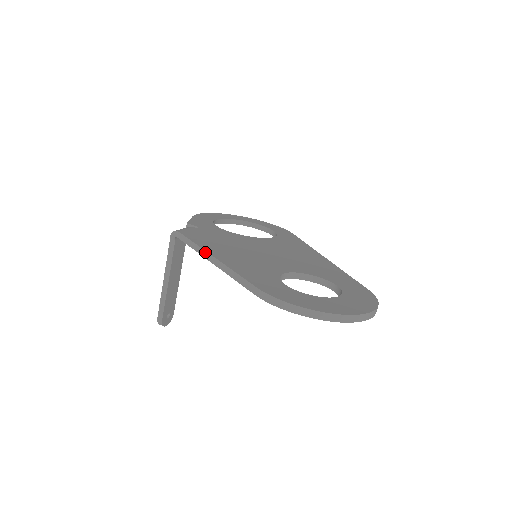
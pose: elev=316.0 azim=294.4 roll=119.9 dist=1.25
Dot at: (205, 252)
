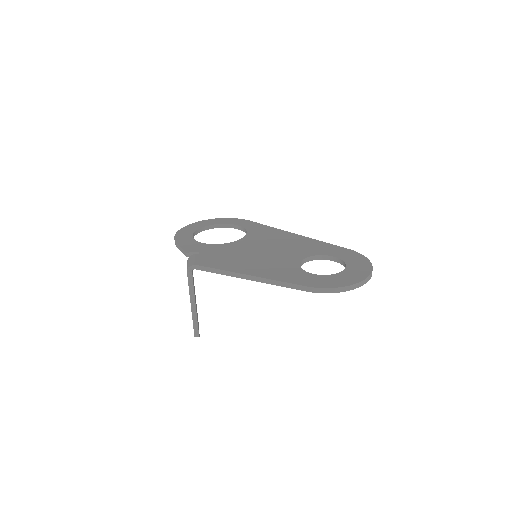
Dot at: (239, 274)
